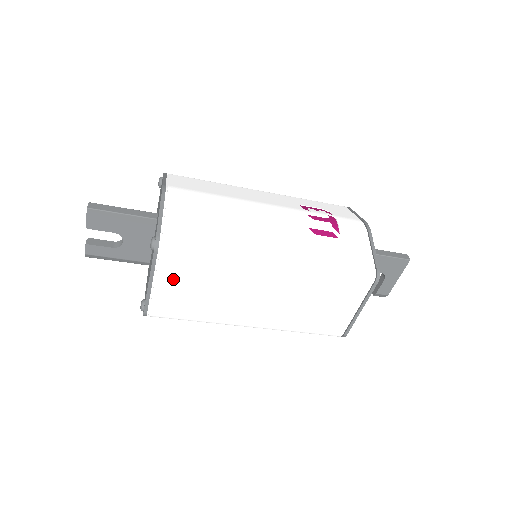
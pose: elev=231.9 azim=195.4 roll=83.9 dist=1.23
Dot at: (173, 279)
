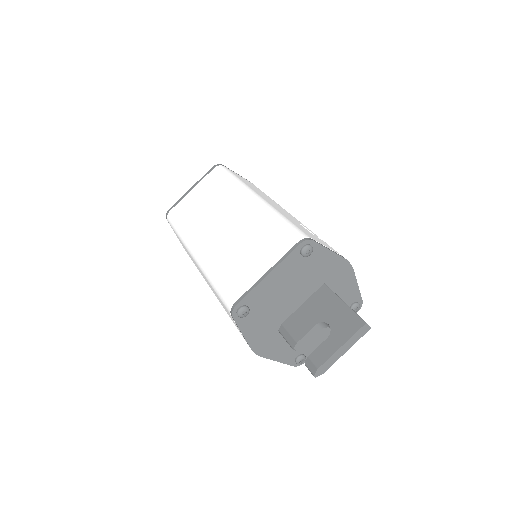
Dot at: (202, 189)
